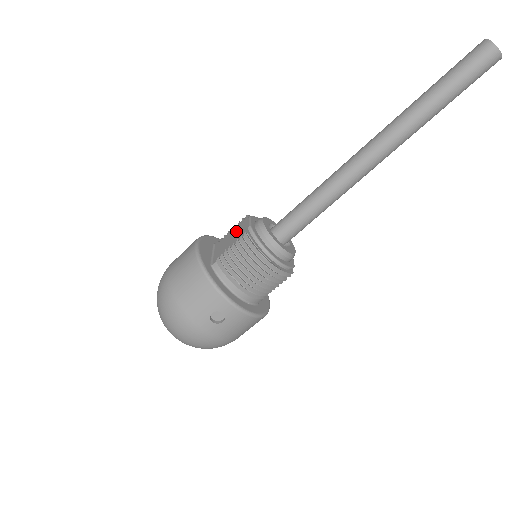
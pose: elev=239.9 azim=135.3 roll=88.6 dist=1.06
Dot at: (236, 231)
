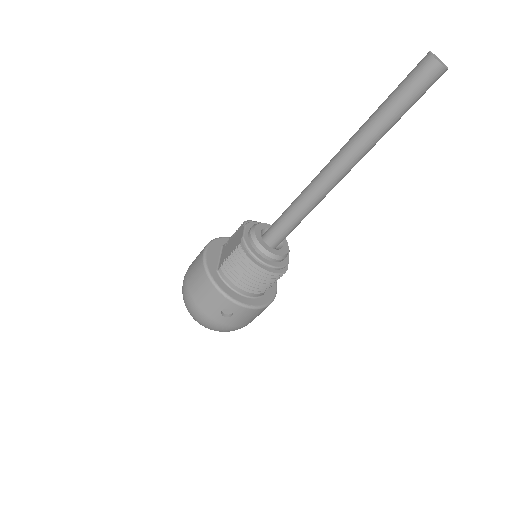
Dot at: (235, 238)
